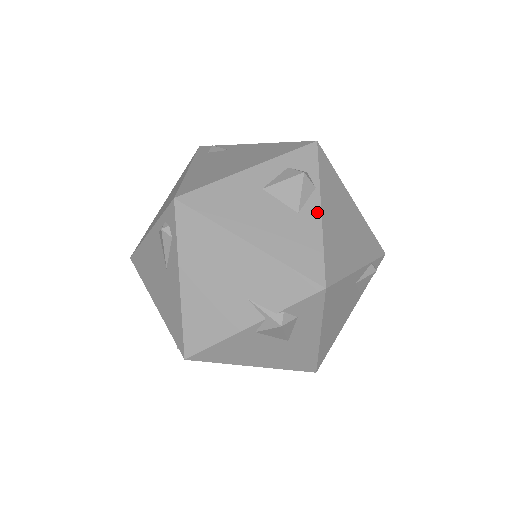
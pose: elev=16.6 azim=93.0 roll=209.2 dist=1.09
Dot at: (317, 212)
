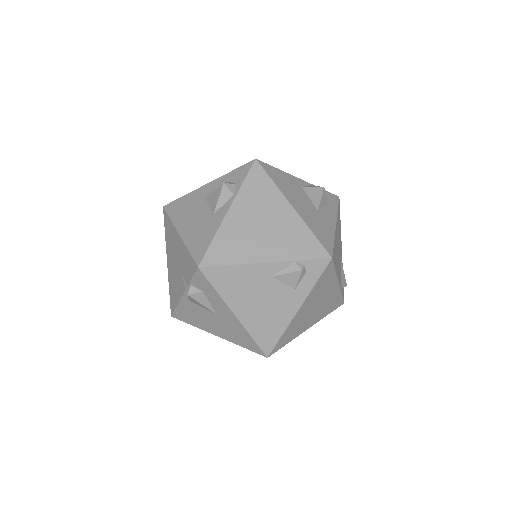
Dot at: (224, 213)
